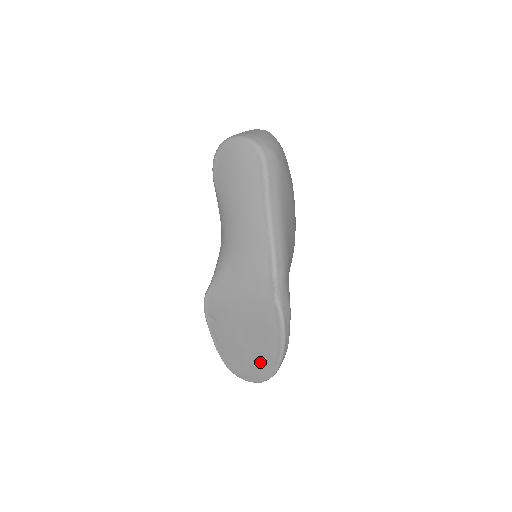
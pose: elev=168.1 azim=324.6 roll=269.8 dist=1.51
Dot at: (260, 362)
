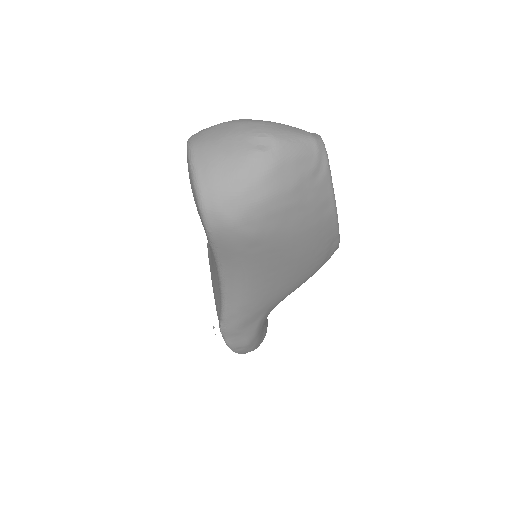
Dot at: occluded
